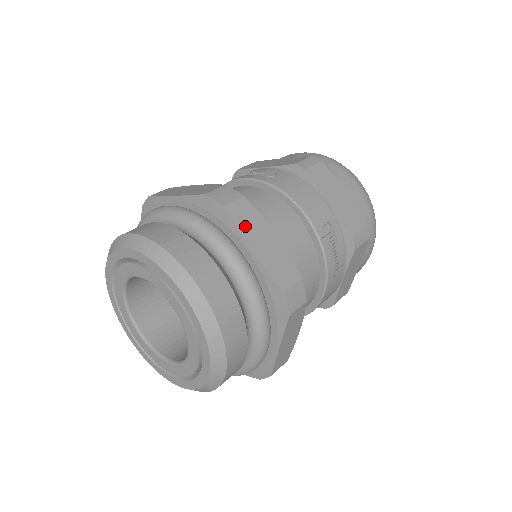
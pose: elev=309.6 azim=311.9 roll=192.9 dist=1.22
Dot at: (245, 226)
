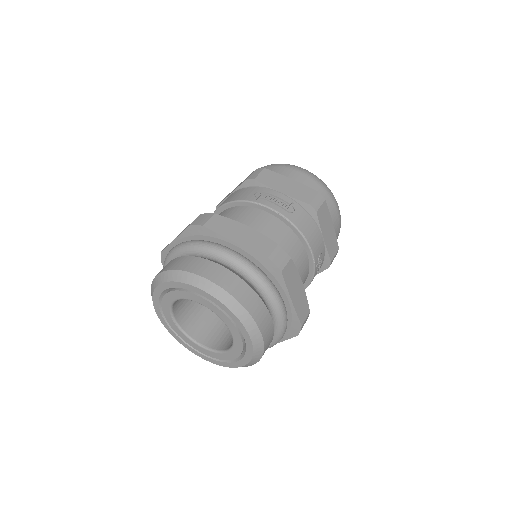
Dot at: (290, 283)
